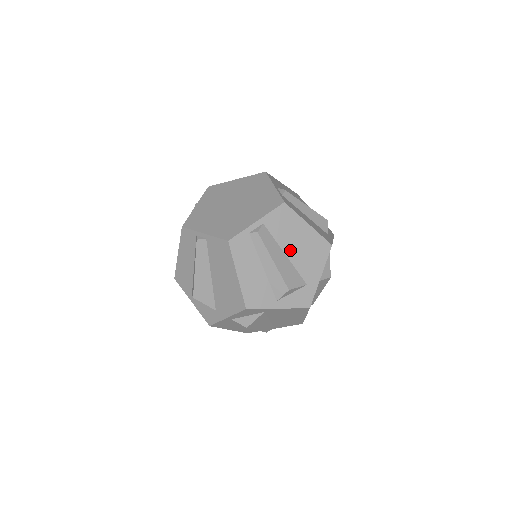
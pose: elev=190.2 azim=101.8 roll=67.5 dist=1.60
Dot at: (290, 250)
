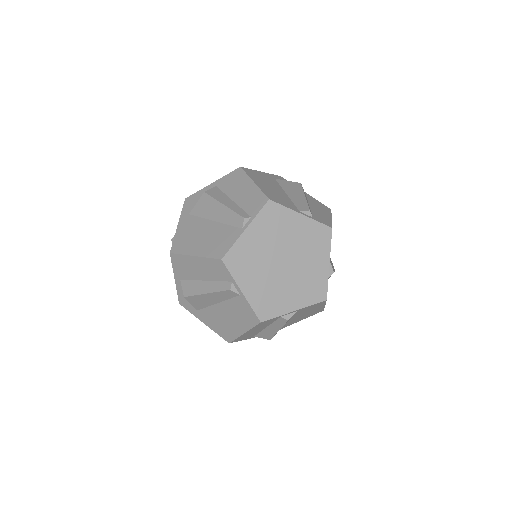
Dot at: (295, 317)
